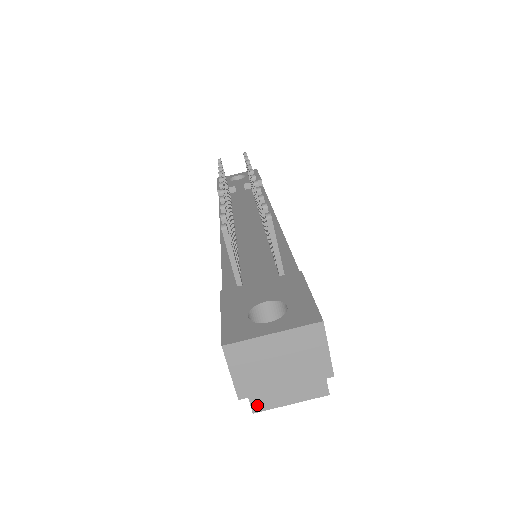
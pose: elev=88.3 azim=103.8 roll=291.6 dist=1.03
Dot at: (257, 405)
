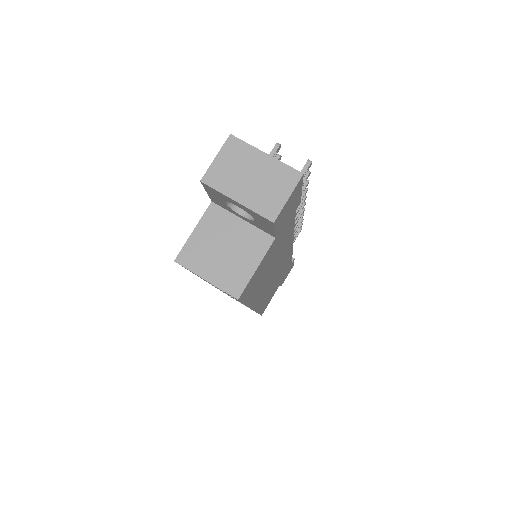
Dot at: (184, 257)
